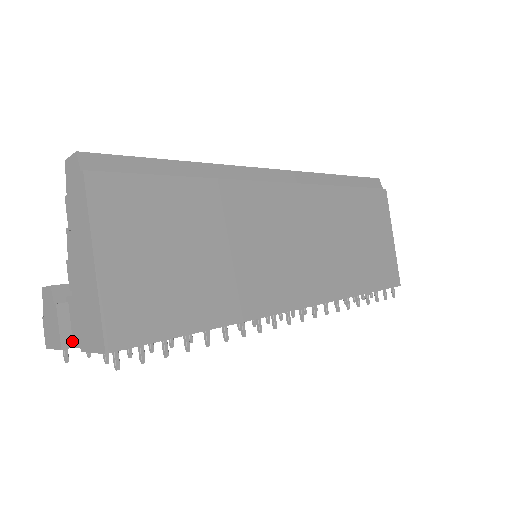
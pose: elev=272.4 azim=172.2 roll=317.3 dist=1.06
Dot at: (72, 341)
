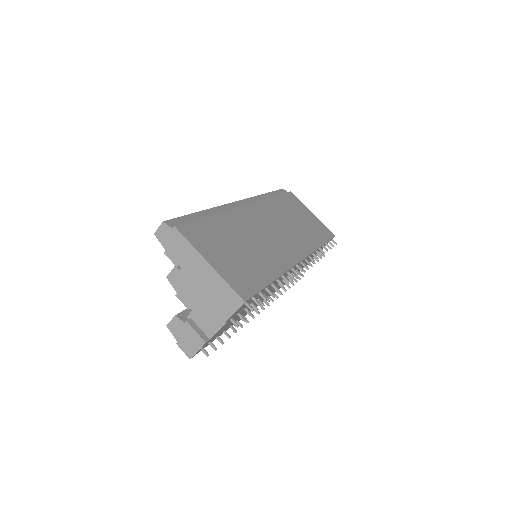
Dot at: (207, 337)
